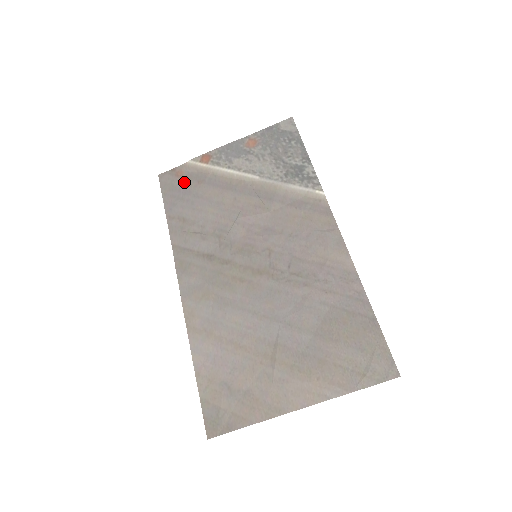
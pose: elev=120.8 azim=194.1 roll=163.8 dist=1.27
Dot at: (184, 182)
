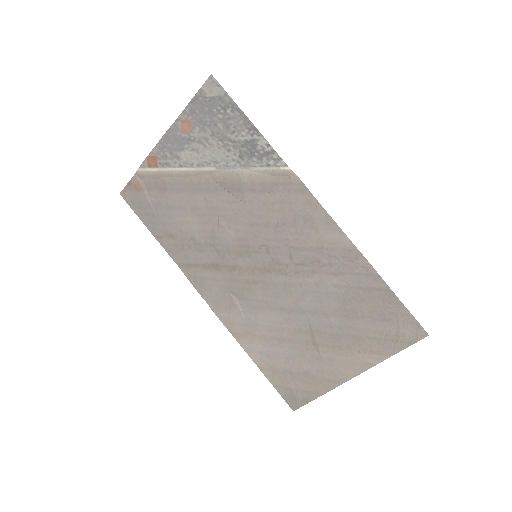
Dot at: (148, 195)
